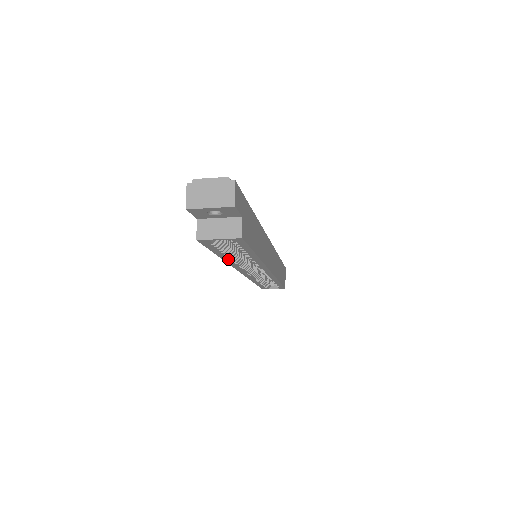
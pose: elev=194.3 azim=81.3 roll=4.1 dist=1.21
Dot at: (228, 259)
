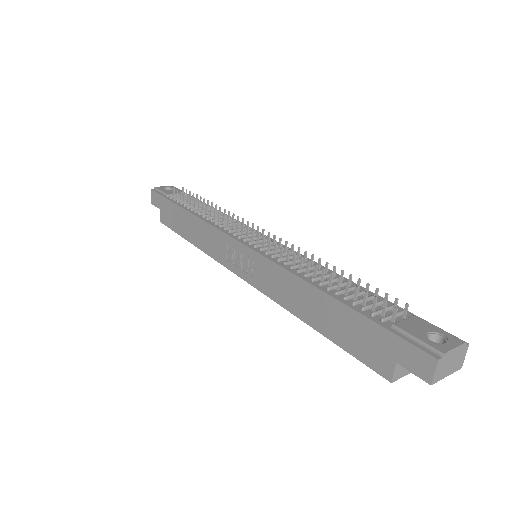
Dot at: (309, 321)
